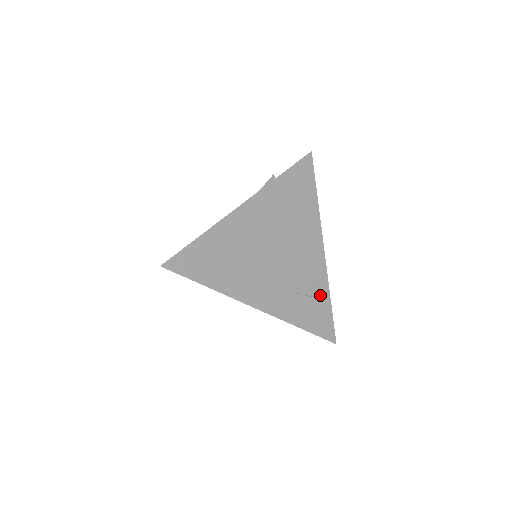
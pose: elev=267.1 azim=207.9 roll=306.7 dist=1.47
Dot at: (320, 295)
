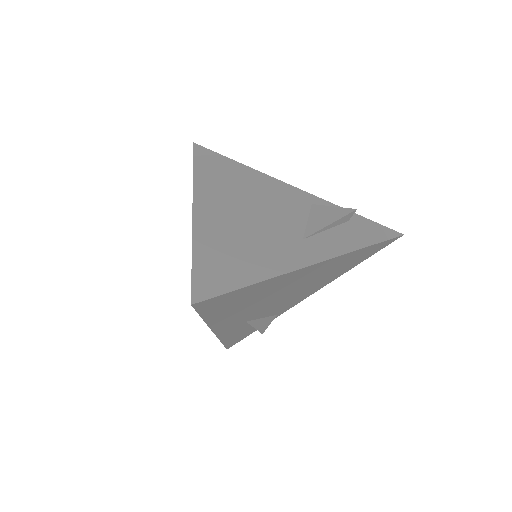
Dot at: (262, 329)
